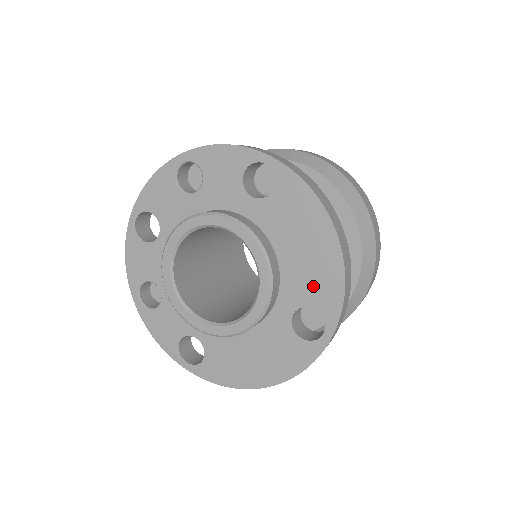
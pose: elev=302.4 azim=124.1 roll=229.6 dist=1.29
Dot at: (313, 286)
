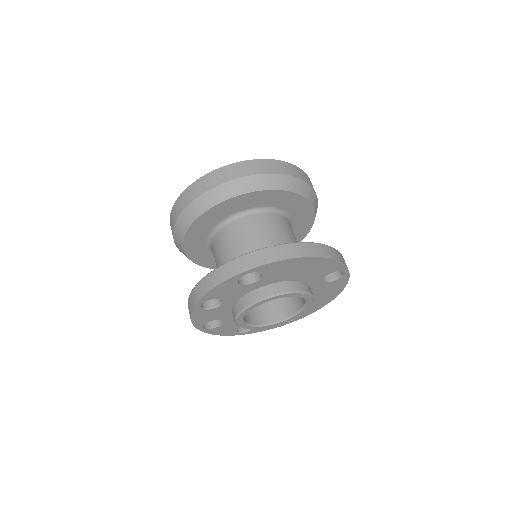
Dot at: (321, 271)
